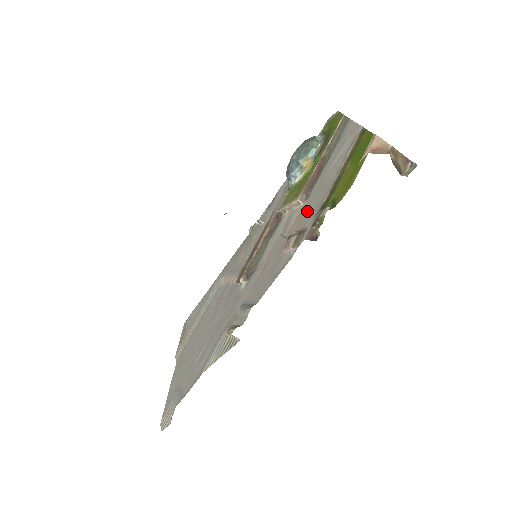
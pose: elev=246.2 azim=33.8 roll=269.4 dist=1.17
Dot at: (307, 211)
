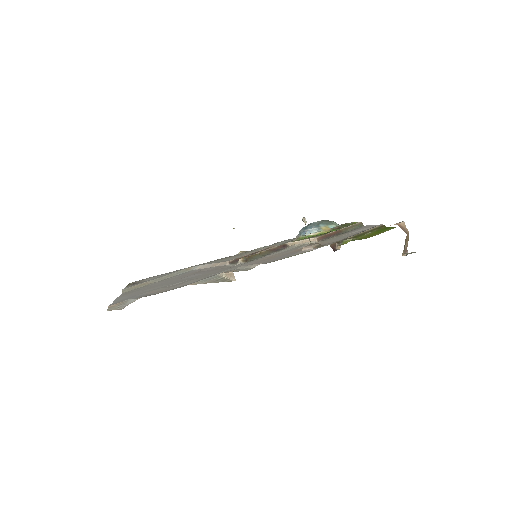
Dot at: (325, 242)
